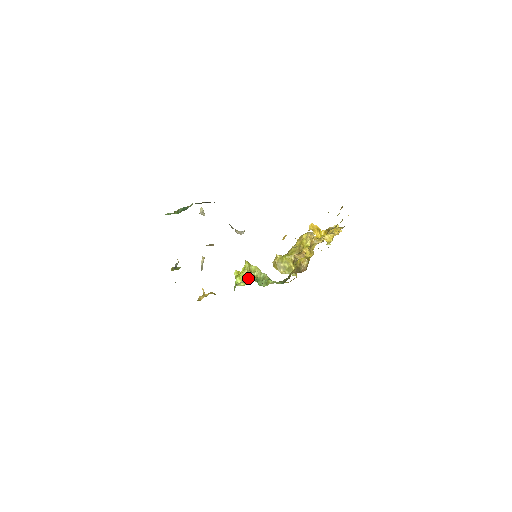
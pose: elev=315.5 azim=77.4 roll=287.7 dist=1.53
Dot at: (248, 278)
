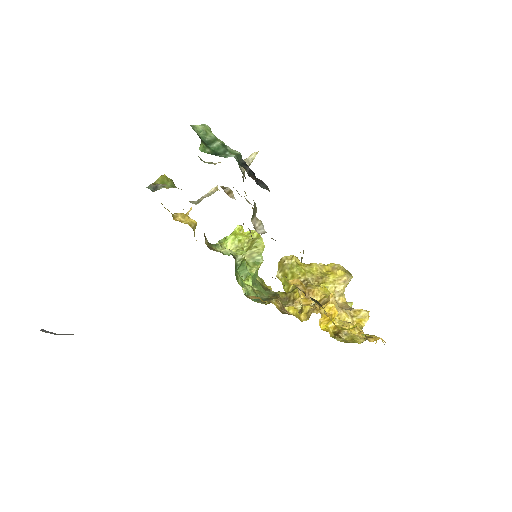
Dot at: (238, 251)
